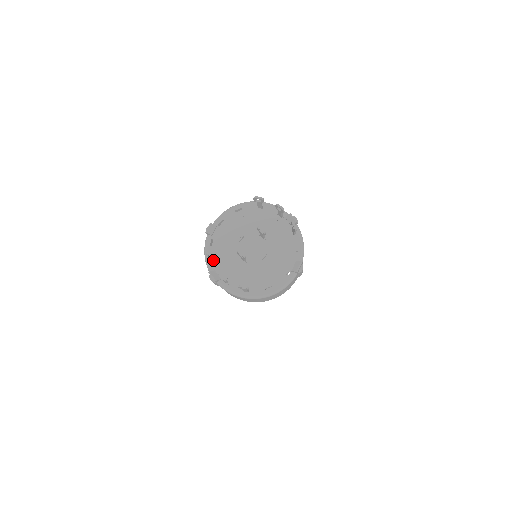
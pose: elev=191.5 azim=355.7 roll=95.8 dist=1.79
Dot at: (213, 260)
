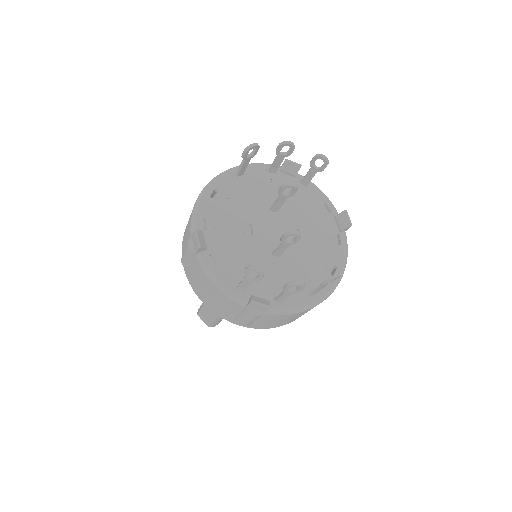
Dot at: (236, 283)
